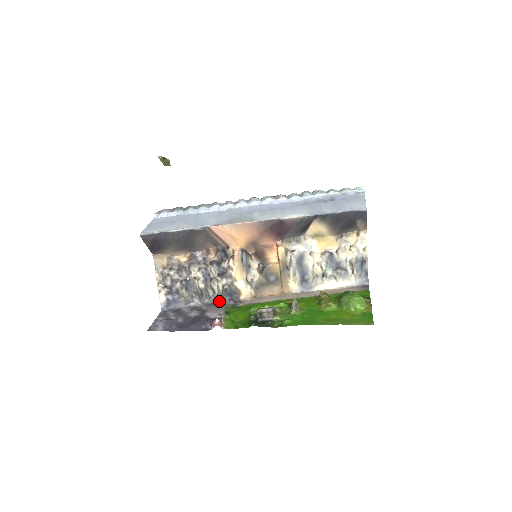
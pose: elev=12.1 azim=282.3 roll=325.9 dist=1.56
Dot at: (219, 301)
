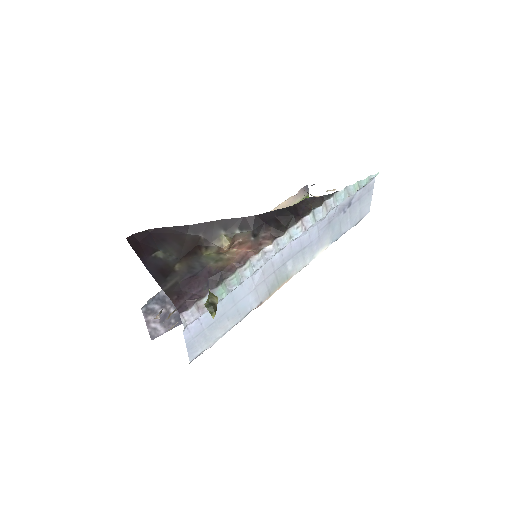
Dot at: occluded
